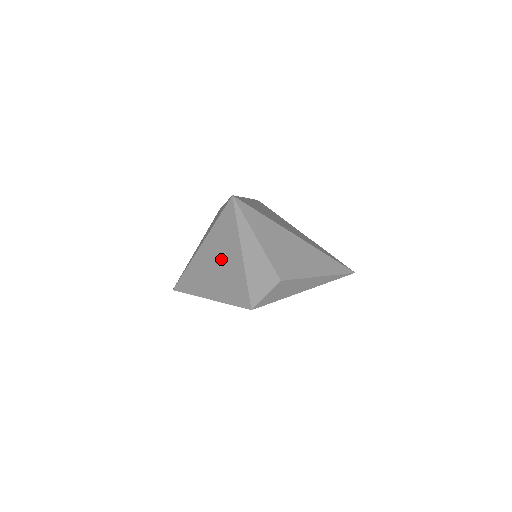
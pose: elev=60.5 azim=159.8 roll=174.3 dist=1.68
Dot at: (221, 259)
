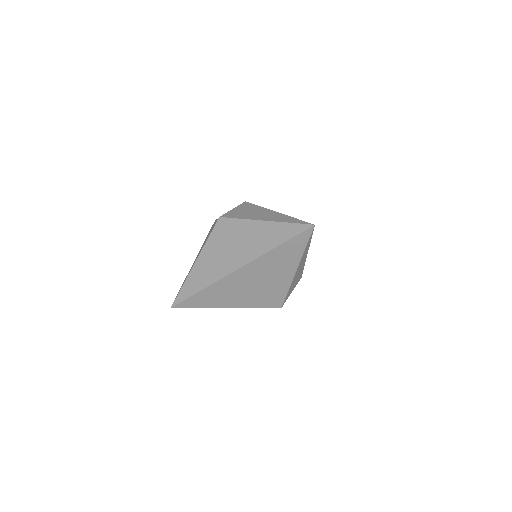
Dot at: (267, 274)
